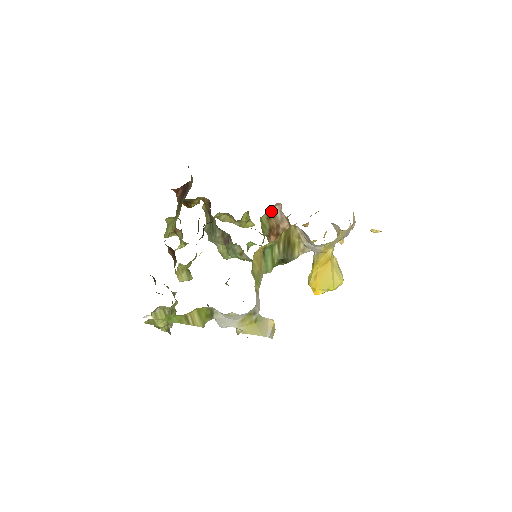
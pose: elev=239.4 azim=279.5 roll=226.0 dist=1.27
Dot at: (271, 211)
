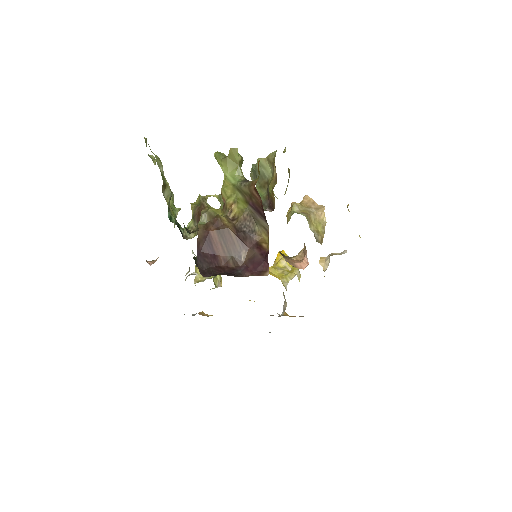
Dot at: occluded
